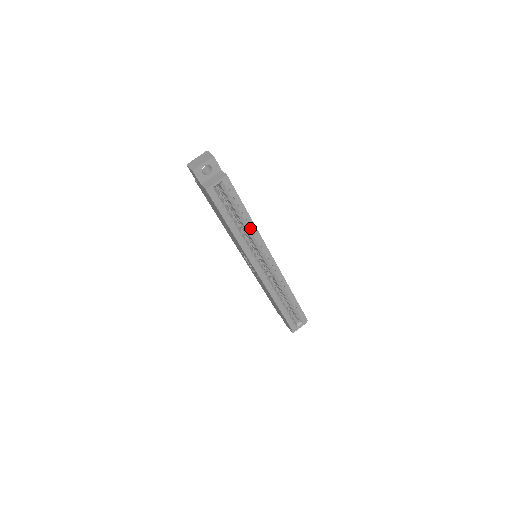
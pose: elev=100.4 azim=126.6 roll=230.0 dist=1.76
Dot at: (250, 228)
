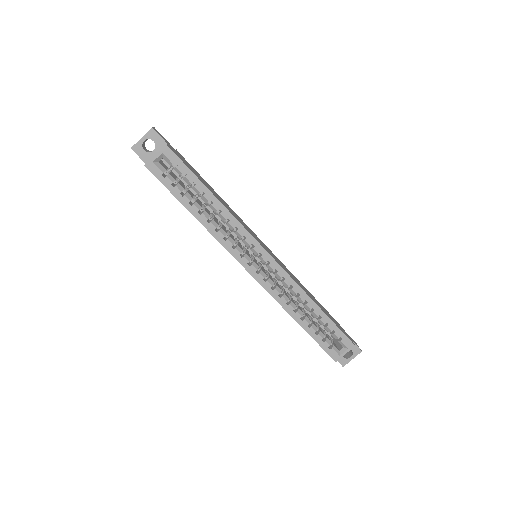
Dot at: (220, 212)
